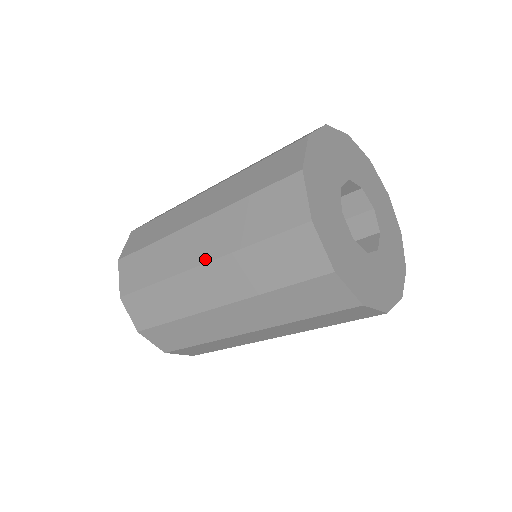
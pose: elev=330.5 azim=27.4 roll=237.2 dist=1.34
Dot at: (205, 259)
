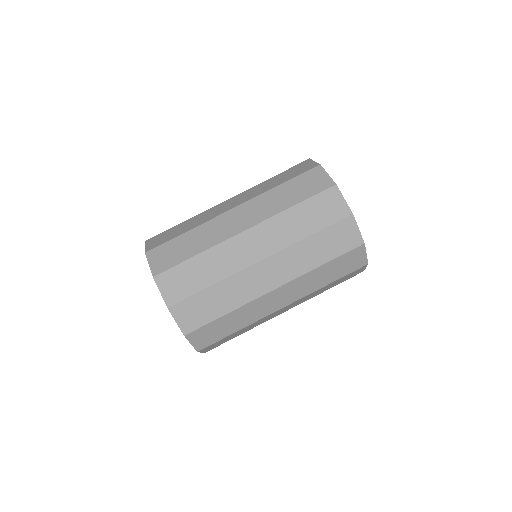
Dot at: (290, 303)
